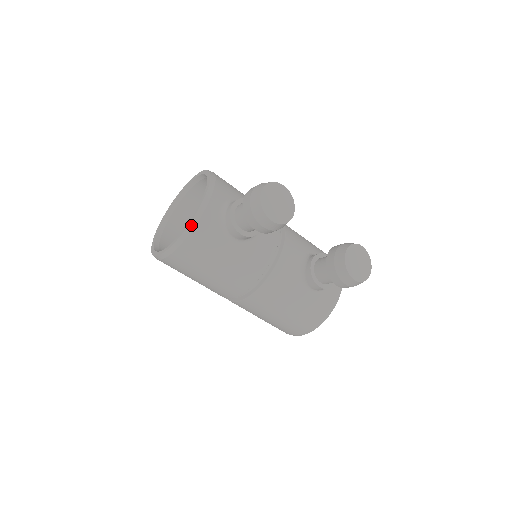
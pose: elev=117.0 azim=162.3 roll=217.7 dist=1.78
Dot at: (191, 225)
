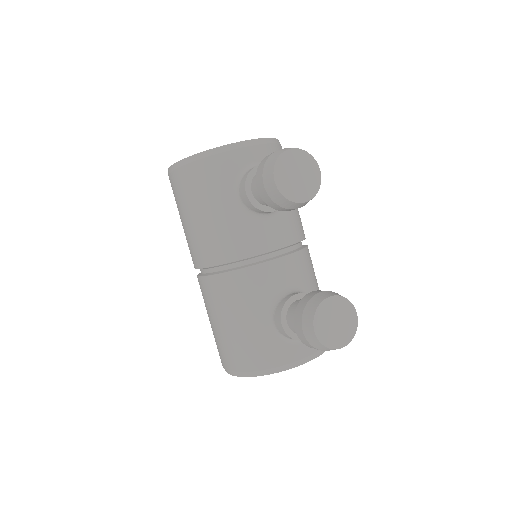
Dot at: (212, 151)
